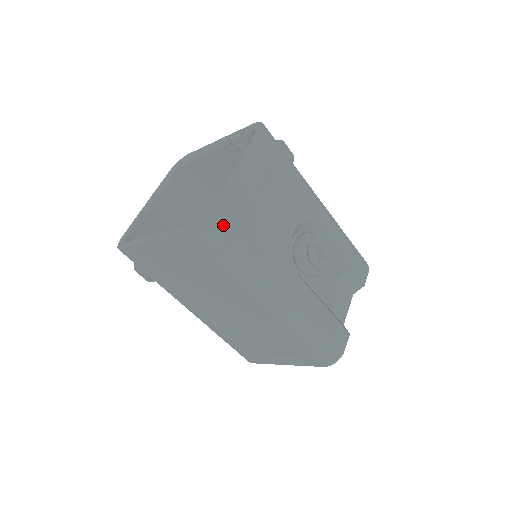
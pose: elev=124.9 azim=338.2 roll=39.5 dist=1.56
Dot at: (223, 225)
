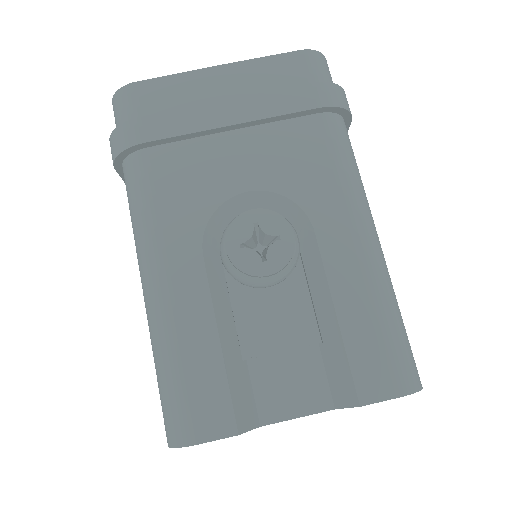
Dot at: (134, 105)
